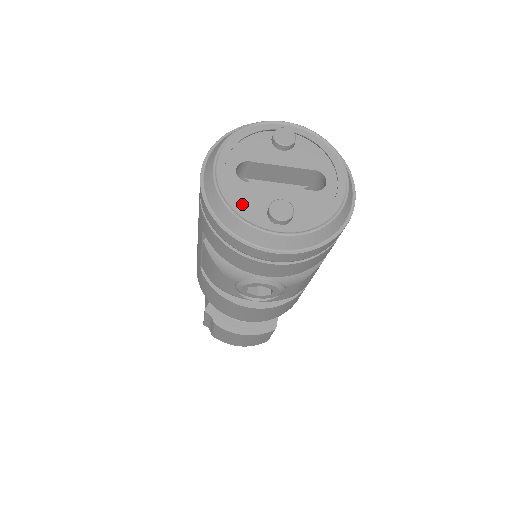
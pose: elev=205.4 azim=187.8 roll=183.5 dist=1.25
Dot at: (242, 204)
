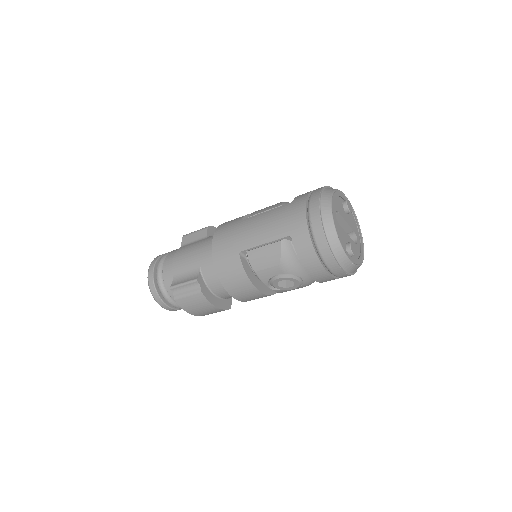
Dot at: (339, 236)
